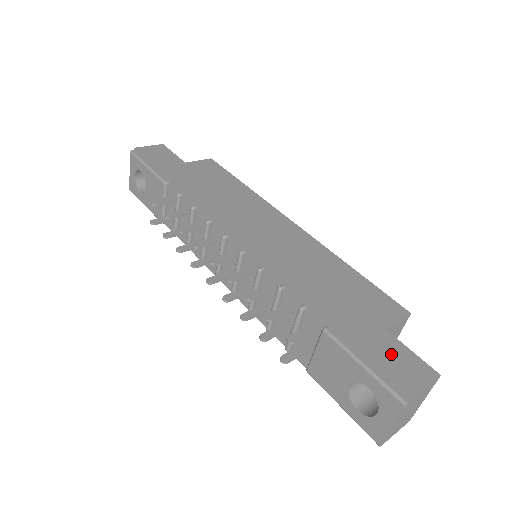
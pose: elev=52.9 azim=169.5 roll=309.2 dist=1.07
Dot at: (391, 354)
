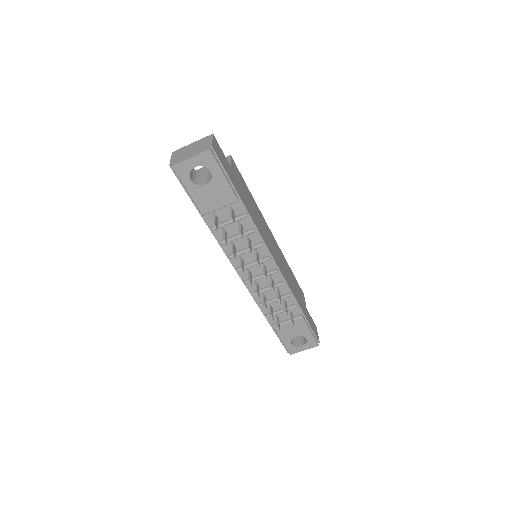
Dot at: (312, 323)
